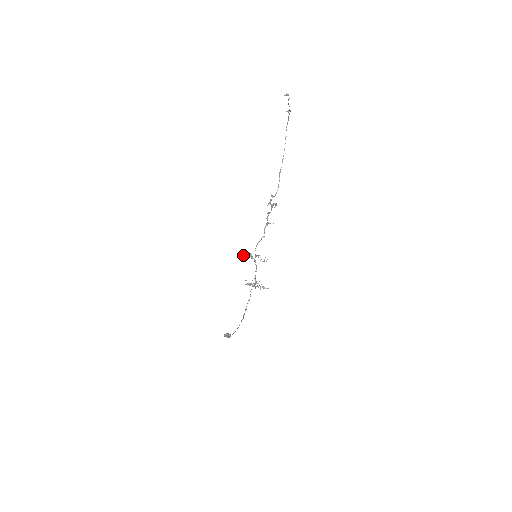
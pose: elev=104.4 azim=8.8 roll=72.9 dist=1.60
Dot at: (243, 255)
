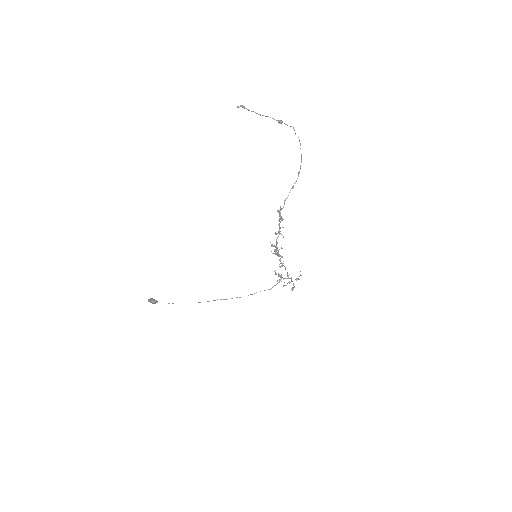
Dot at: (272, 246)
